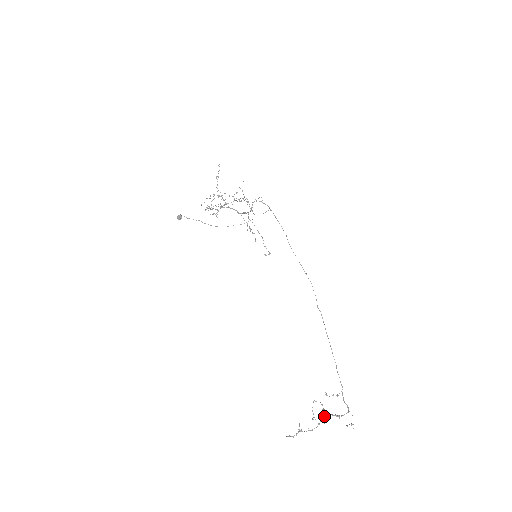
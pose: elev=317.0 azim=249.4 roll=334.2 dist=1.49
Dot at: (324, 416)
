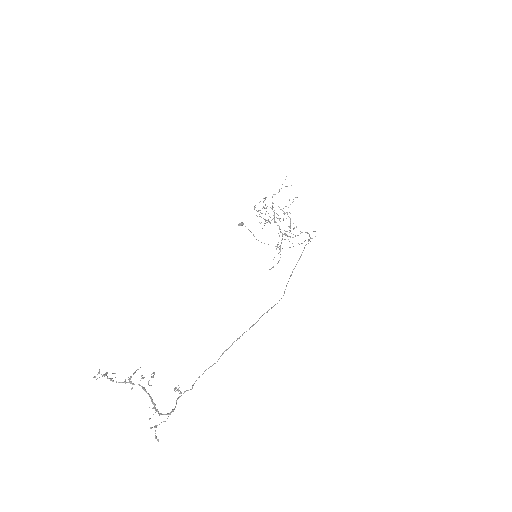
Dot at: occluded
